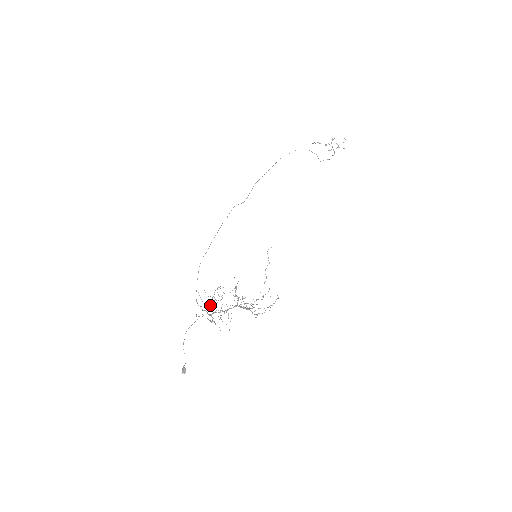
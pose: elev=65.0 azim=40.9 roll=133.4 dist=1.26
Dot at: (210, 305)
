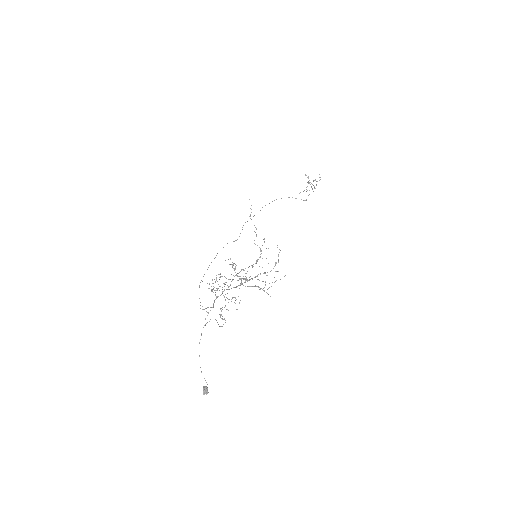
Dot at: (208, 288)
